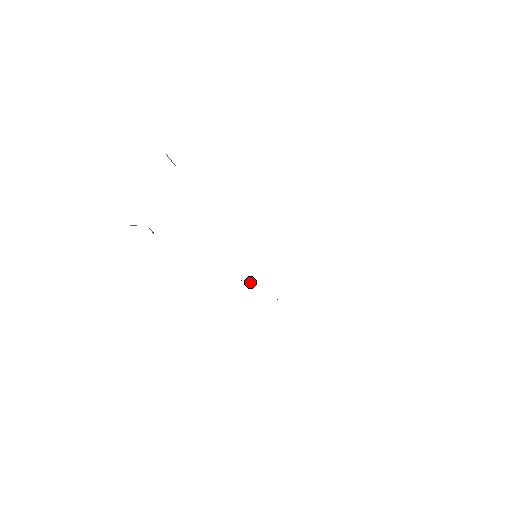
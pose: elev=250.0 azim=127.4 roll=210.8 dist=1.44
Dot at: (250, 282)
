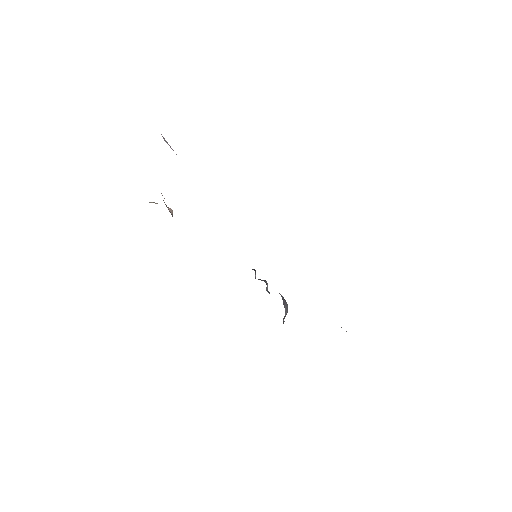
Dot at: (263, 280)
